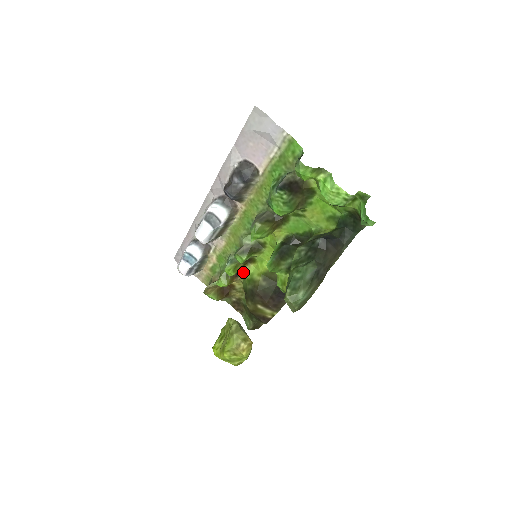
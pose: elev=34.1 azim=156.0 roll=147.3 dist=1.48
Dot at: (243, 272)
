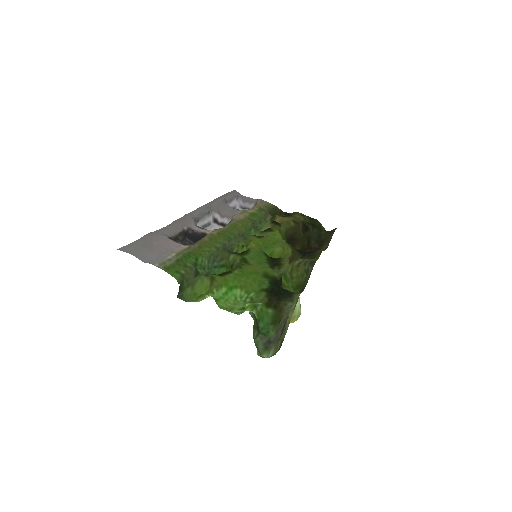
Dot at: (276, 225)
